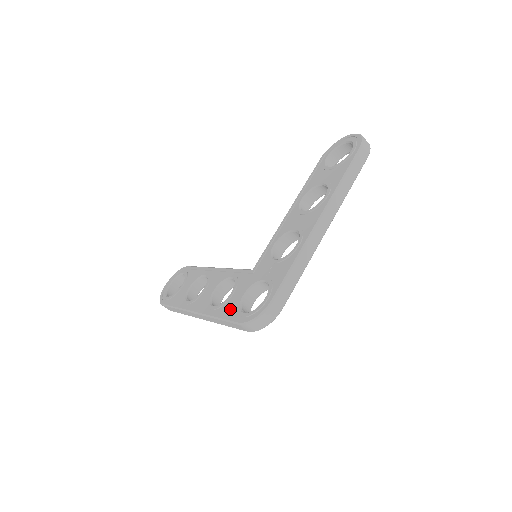
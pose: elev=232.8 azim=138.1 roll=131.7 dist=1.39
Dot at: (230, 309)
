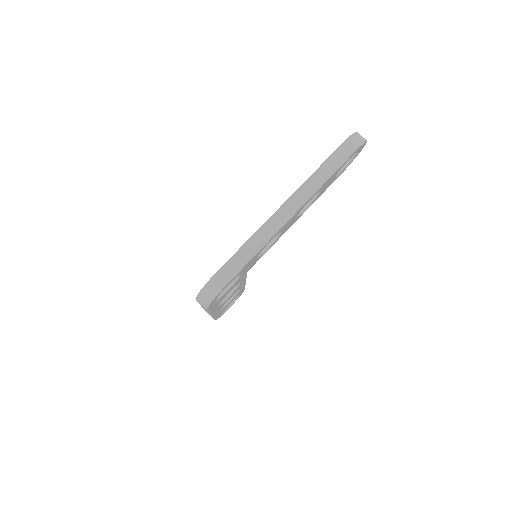
Dot at: occluded
